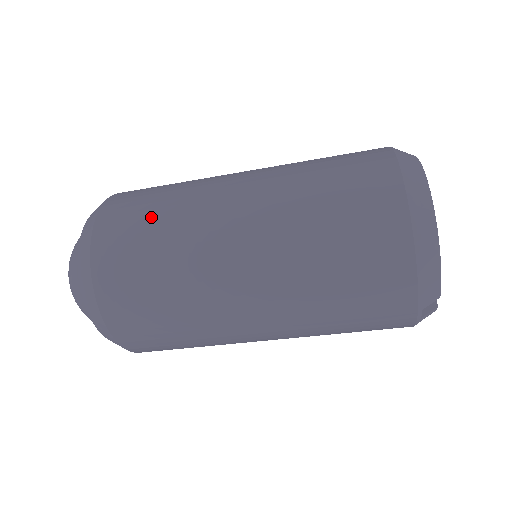
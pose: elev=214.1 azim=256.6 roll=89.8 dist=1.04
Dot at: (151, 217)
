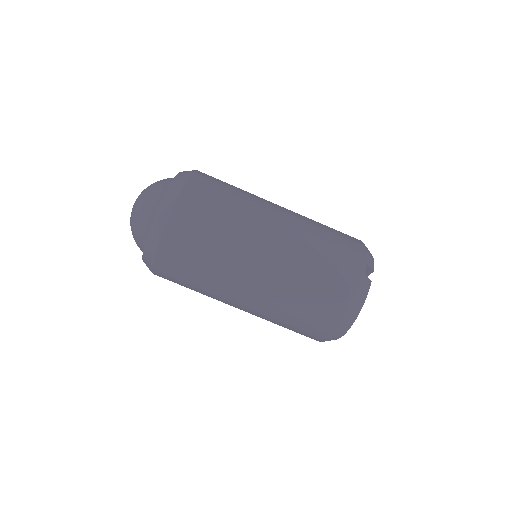
Dot at: occluded
